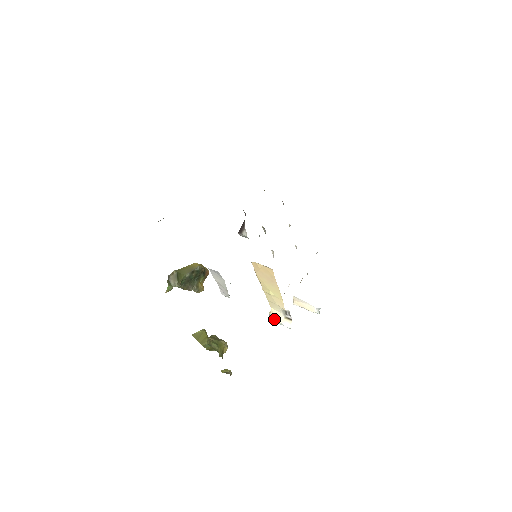
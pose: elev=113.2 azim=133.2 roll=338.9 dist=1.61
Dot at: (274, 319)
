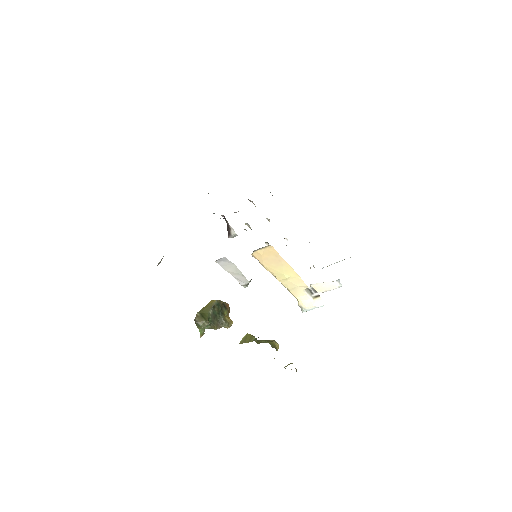
Dot at: (306, 307)
